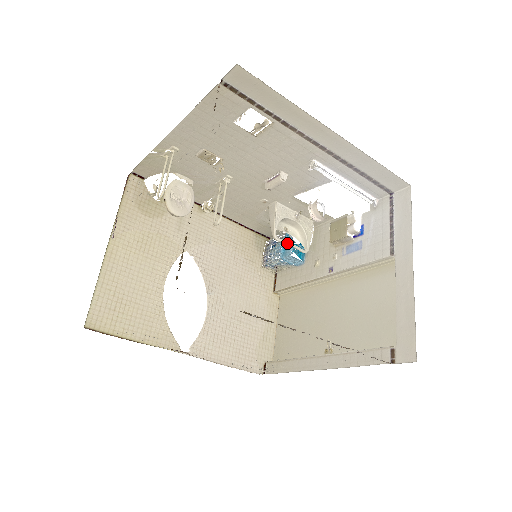
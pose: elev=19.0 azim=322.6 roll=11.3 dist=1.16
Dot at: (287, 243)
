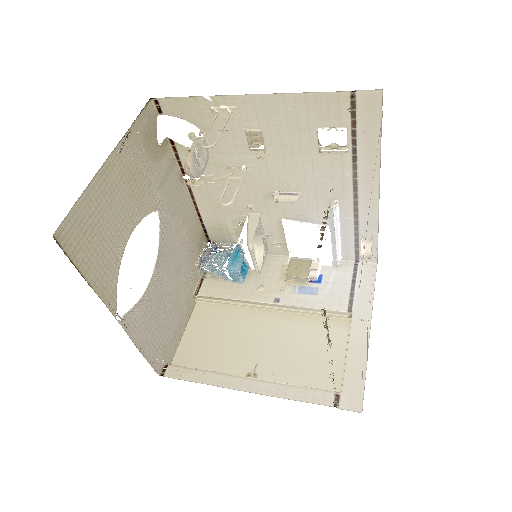
Dot at: (254, 257)
